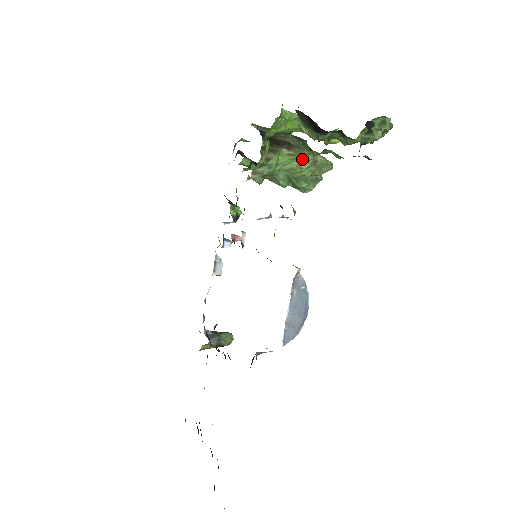
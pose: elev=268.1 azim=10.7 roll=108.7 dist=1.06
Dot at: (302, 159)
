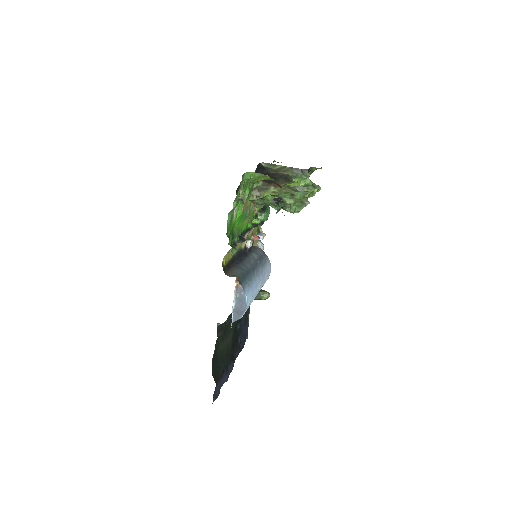
Dot at: occluded
